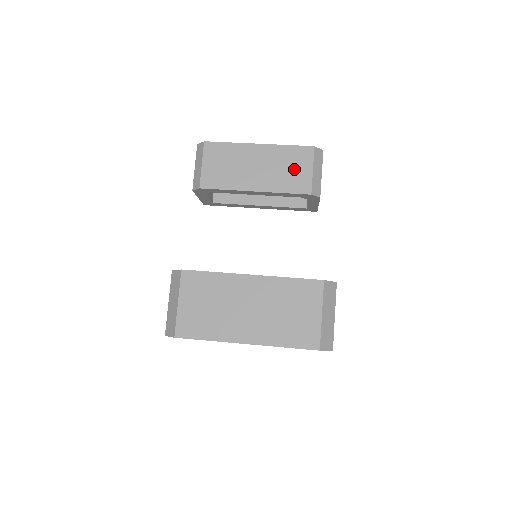
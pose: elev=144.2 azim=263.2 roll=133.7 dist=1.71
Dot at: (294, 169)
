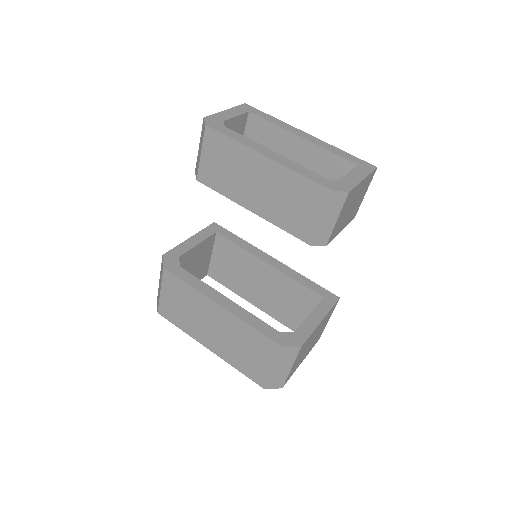
Dot at: (299, 207)
